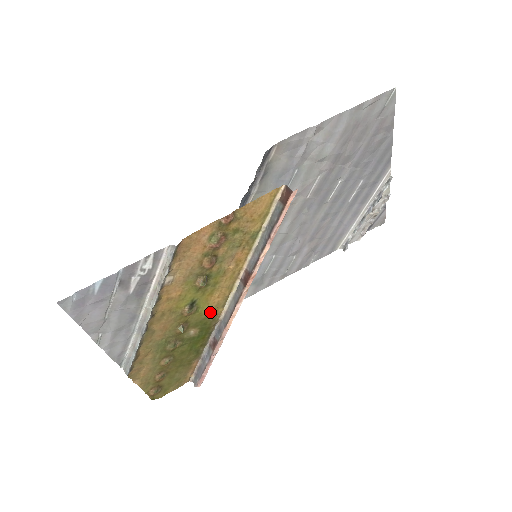
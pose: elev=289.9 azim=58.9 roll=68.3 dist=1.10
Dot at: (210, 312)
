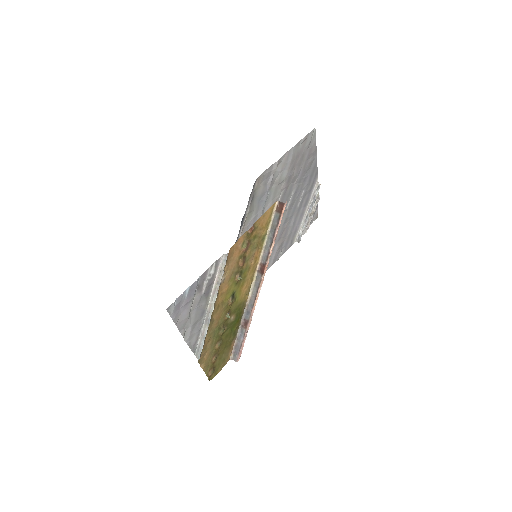
Dot at: (242, 300)
